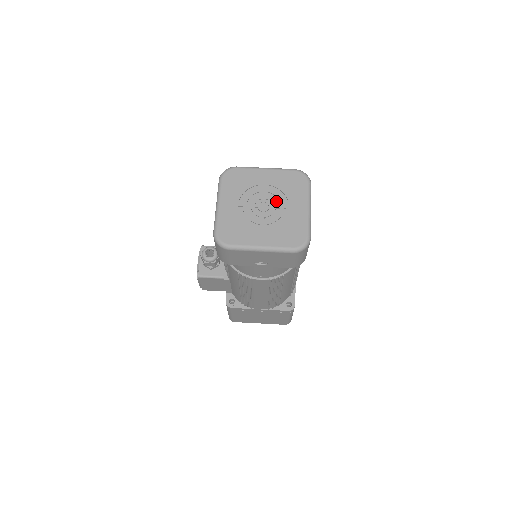
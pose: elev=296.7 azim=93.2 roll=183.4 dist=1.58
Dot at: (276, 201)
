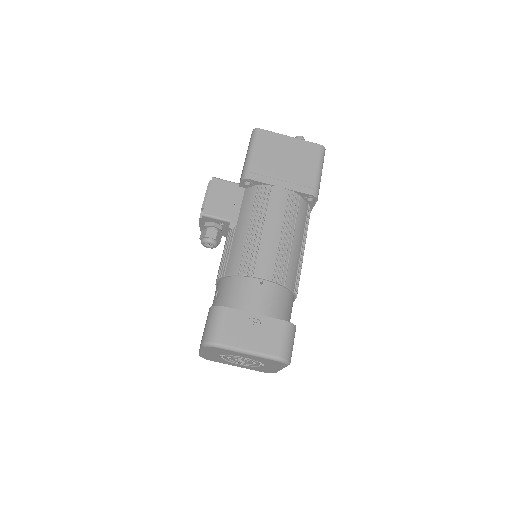
Dot at: occluded
